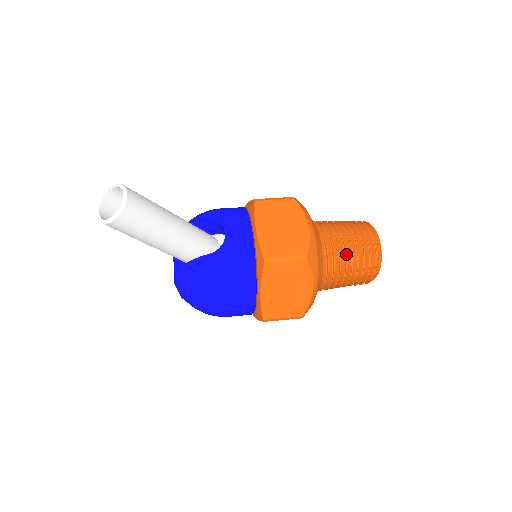
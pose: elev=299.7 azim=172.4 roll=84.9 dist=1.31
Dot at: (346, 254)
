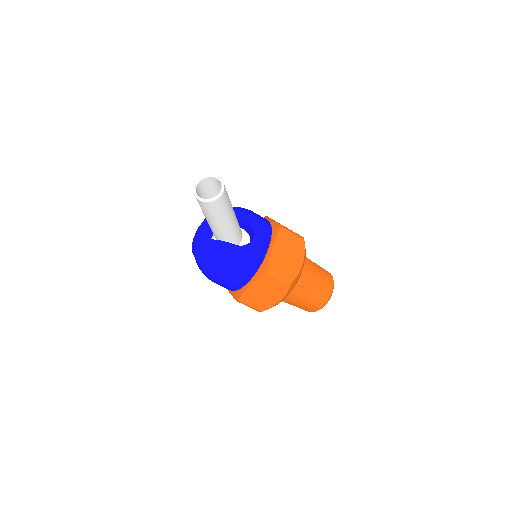
Dot at: (310, 290)
